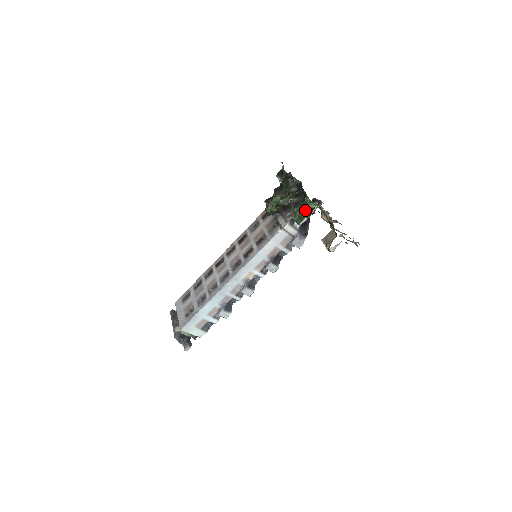
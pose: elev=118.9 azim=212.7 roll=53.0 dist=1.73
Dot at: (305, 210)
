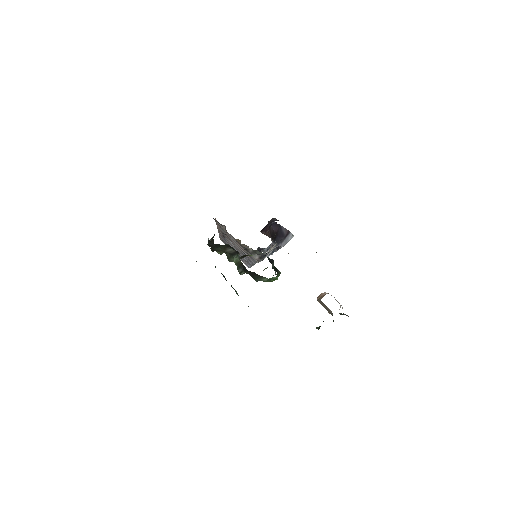
Dot at: occluded
